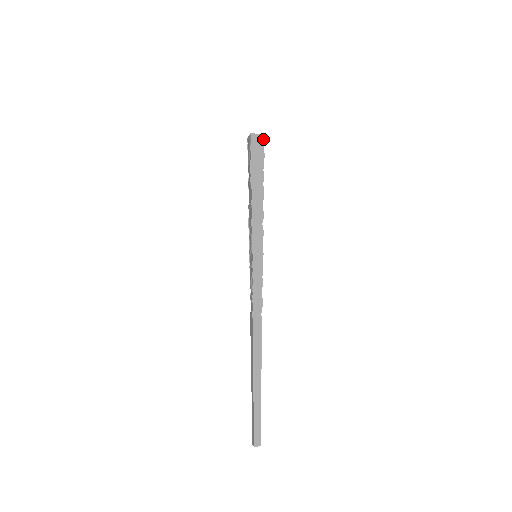
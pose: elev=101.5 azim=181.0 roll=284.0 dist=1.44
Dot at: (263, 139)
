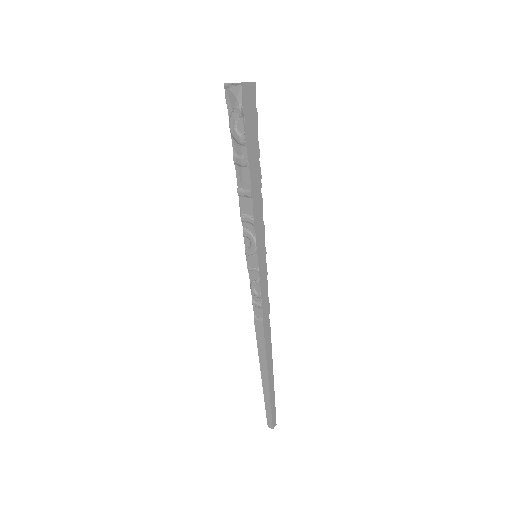
Dot at: (254, 89)
